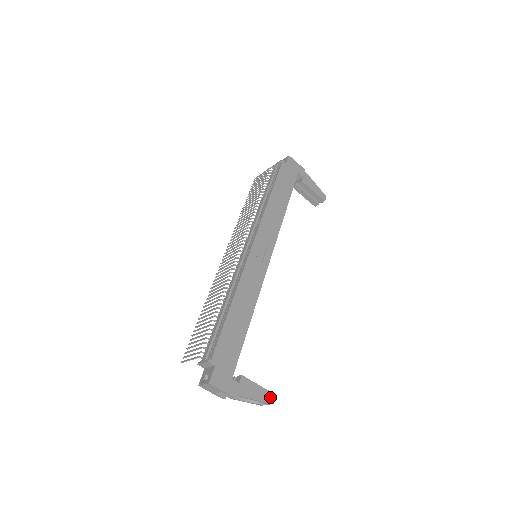
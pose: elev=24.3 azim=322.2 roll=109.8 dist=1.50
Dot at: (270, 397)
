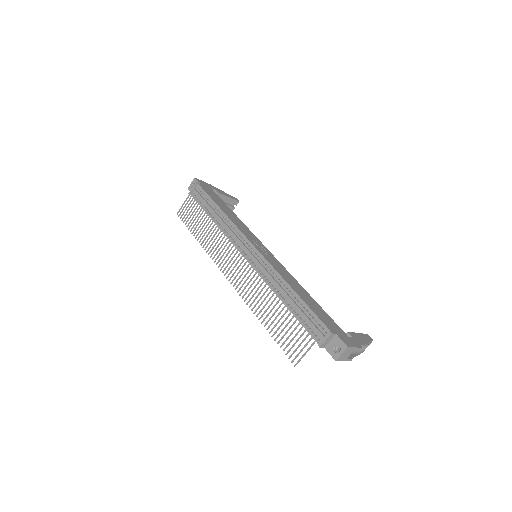
Dot at: (368, 337)
